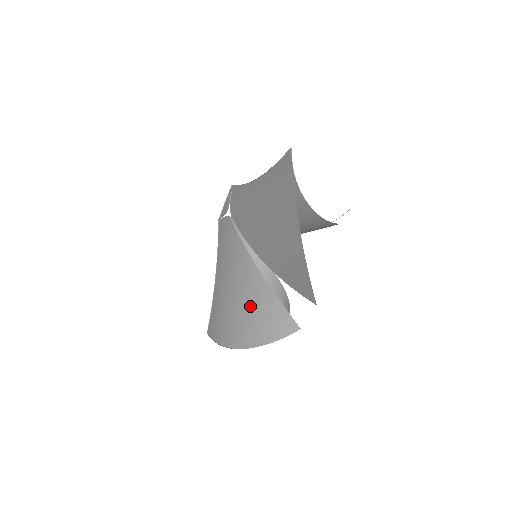
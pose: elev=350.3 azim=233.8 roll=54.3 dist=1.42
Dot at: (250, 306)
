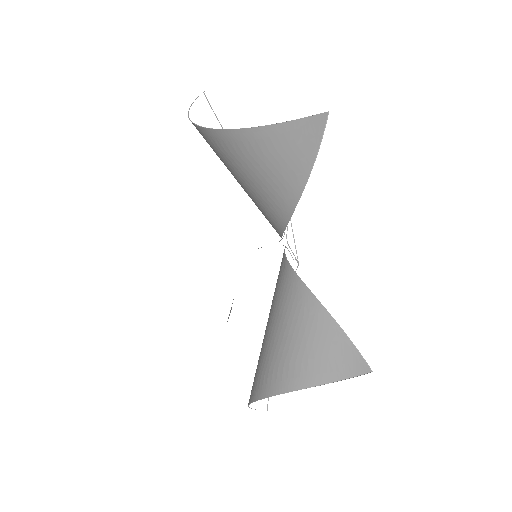
Dot at: occluded
